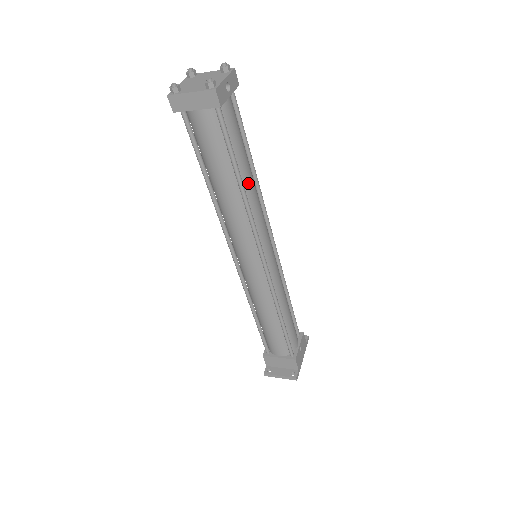
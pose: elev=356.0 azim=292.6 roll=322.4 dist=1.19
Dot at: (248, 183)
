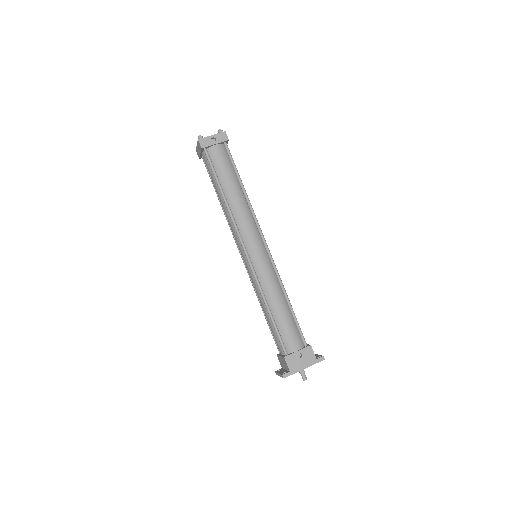
Dot at: (231, 196)
